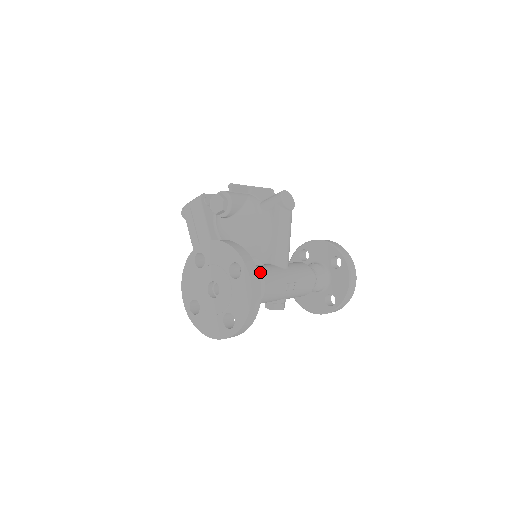
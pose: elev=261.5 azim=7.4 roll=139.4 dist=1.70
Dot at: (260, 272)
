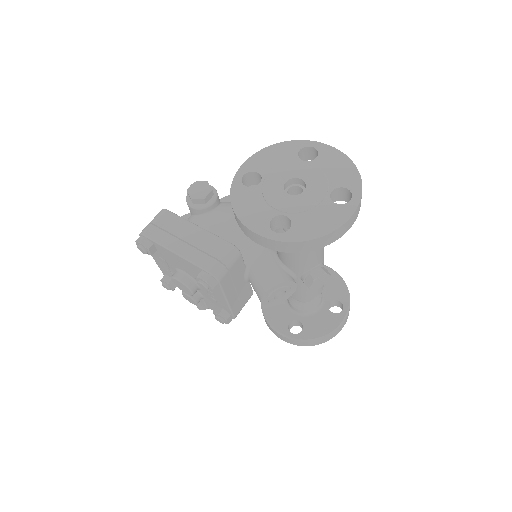
Dot at: occluded
